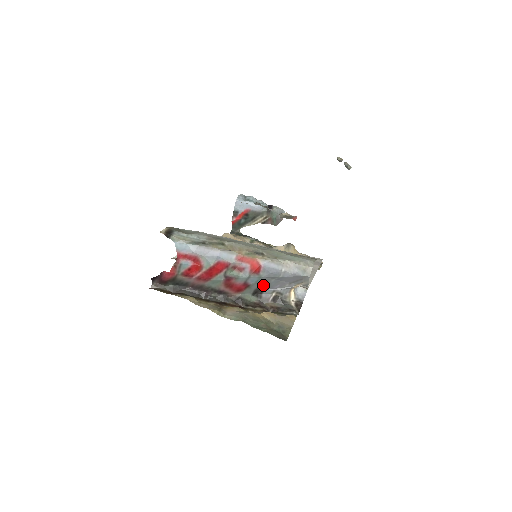
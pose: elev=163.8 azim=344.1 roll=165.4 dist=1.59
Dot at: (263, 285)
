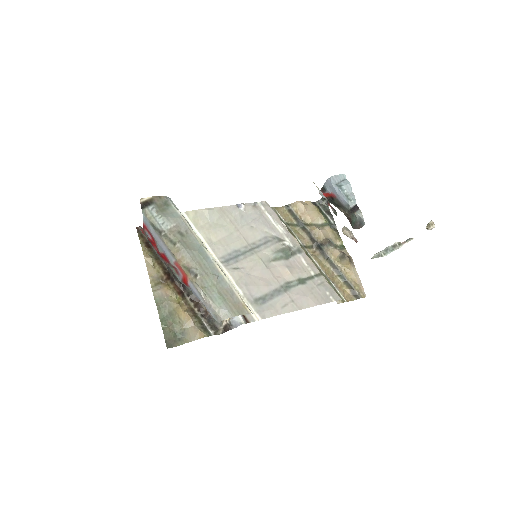
Dot at: occluded
